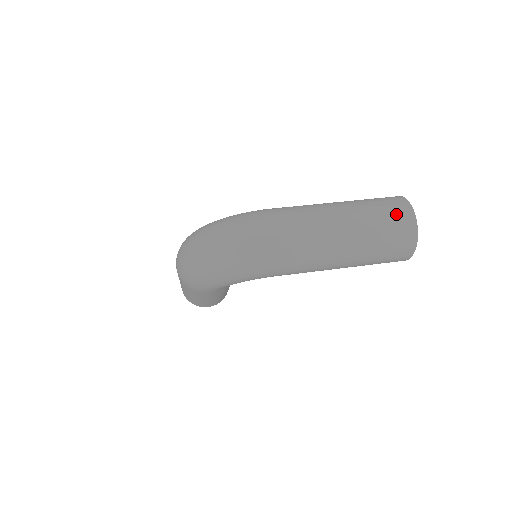
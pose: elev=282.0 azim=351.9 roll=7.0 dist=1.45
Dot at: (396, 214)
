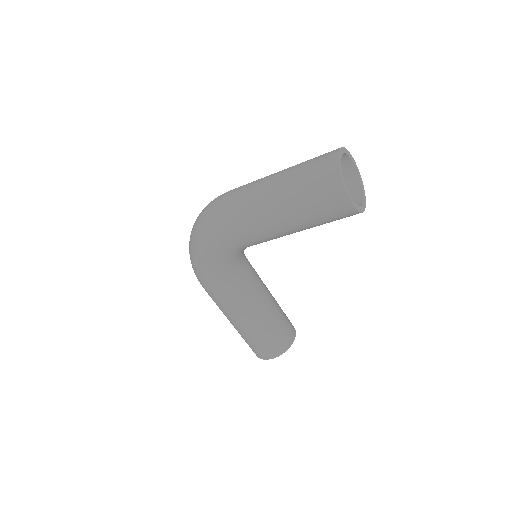
Dot at: (322, 155)
